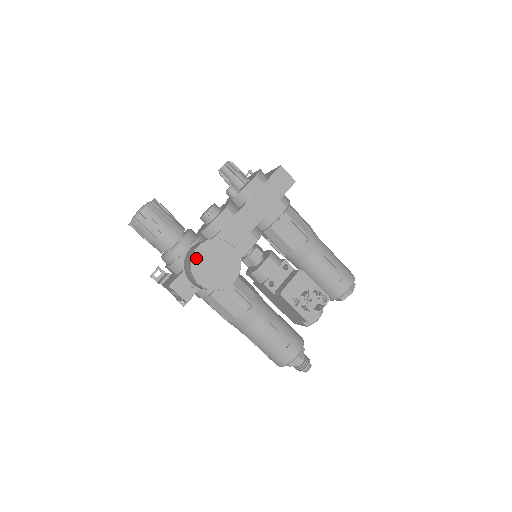
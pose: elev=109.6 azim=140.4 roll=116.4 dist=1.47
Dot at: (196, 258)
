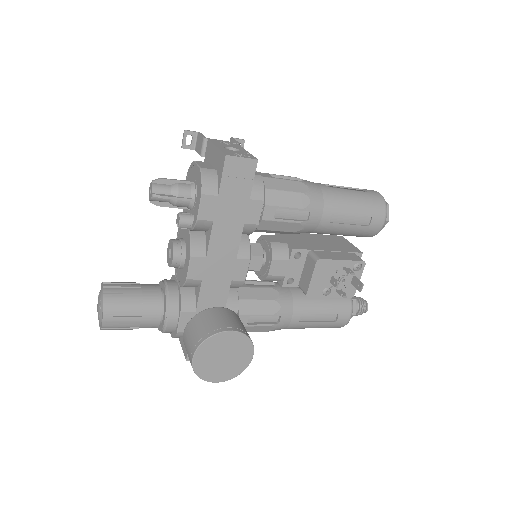
Dot at: (198, 368)
